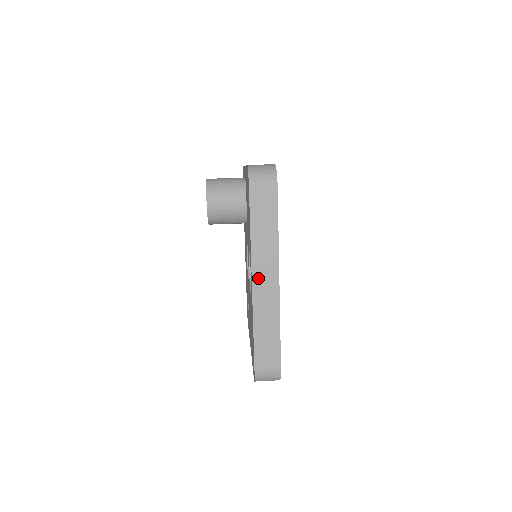
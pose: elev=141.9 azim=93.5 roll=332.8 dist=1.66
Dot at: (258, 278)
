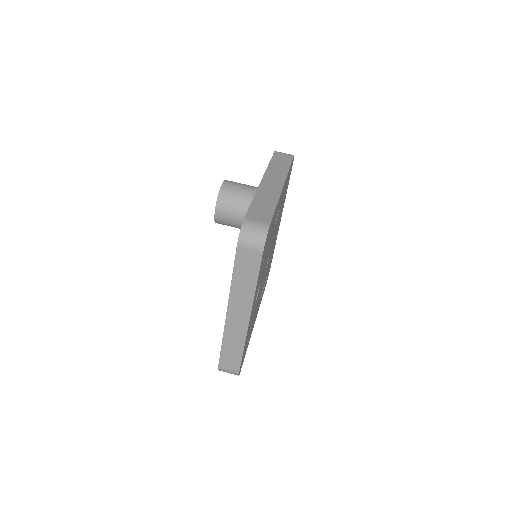
Dot at: (232, 311)
